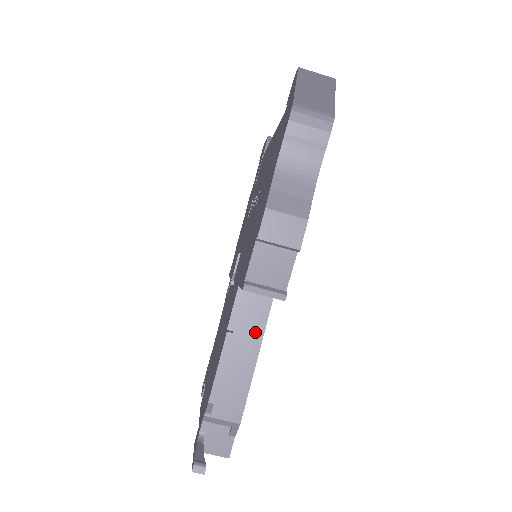
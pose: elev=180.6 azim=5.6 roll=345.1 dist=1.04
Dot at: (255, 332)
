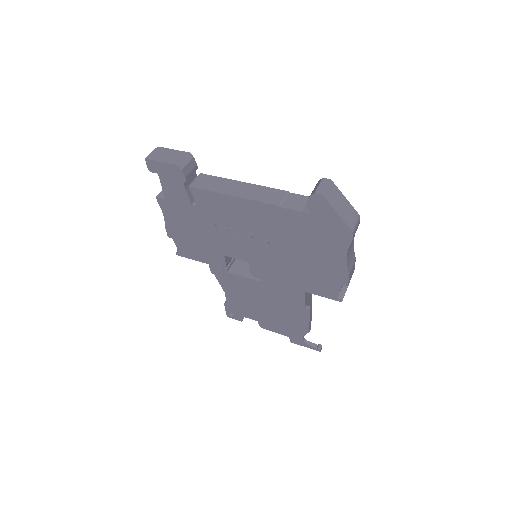
Dot at: (310, 295)
